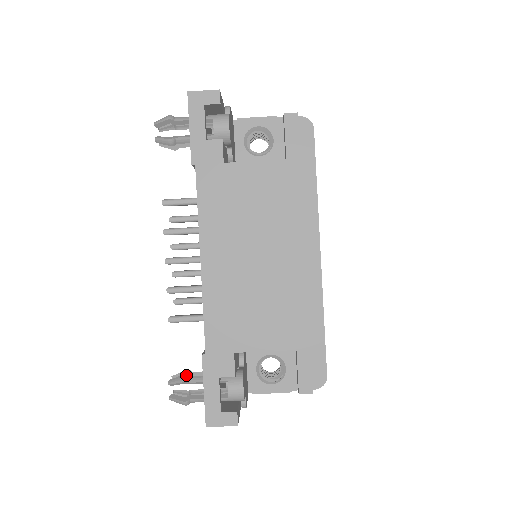
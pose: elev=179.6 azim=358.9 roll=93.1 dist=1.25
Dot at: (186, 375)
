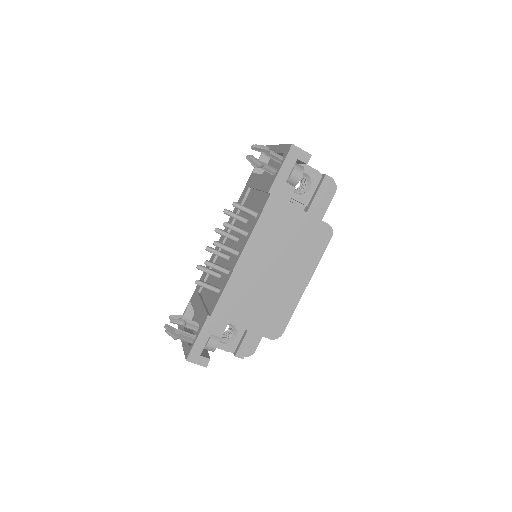
Dot at: (185, 321)
